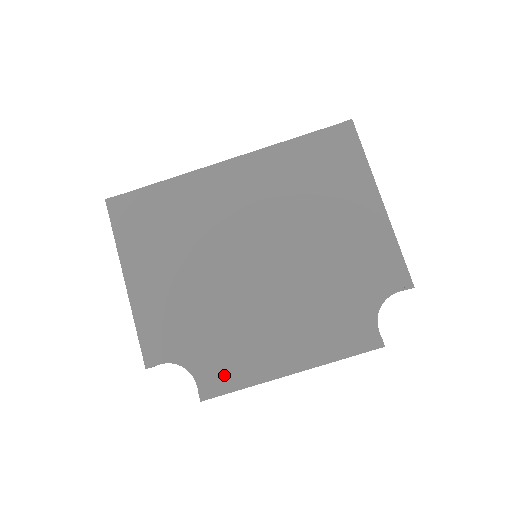
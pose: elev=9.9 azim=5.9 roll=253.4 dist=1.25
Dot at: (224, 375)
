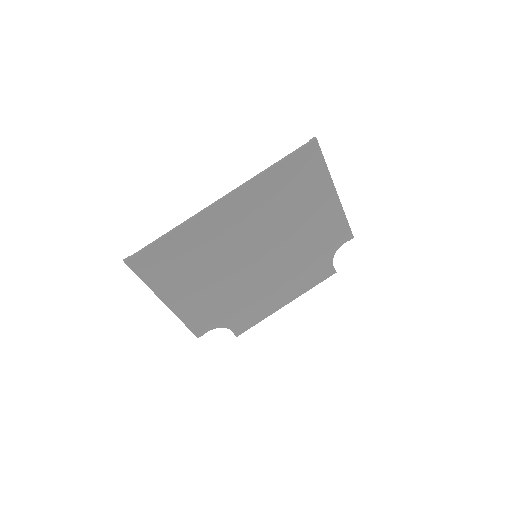
Dot at: (248, 321)
